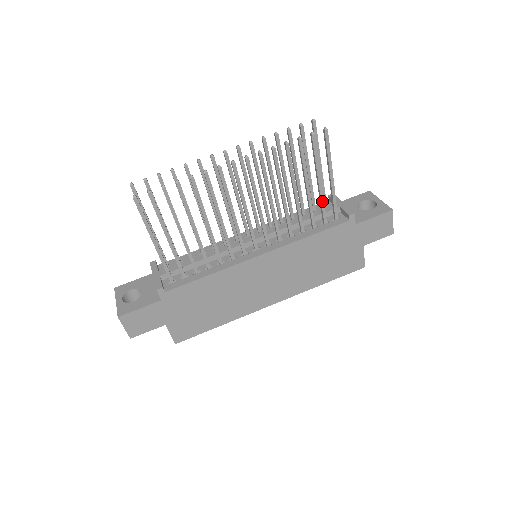
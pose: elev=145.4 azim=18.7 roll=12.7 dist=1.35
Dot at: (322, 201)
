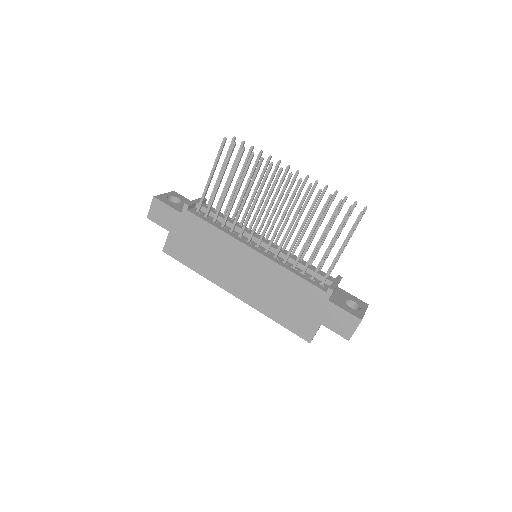
Dot at: (322, 260)
